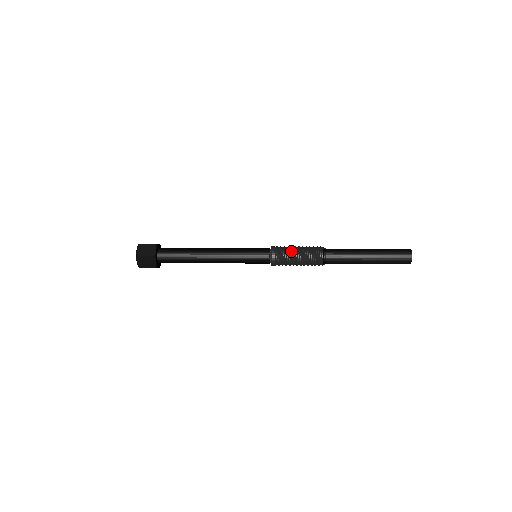
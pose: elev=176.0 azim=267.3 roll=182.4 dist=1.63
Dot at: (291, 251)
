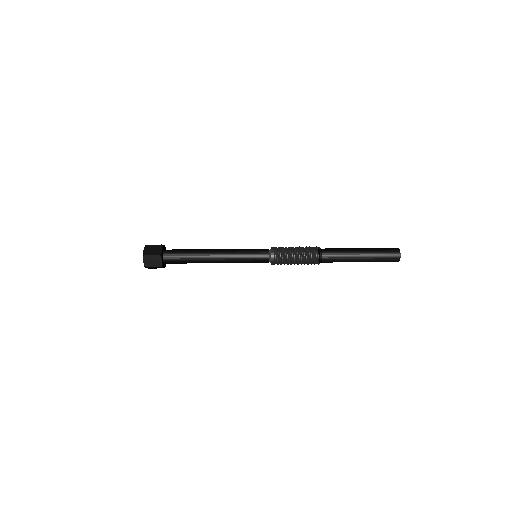
Dot at: (289, 250)
